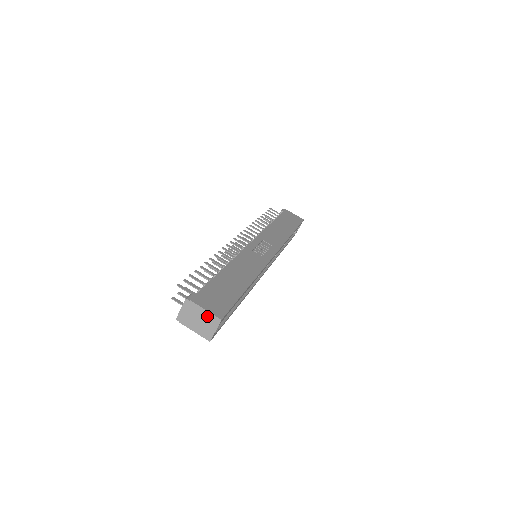
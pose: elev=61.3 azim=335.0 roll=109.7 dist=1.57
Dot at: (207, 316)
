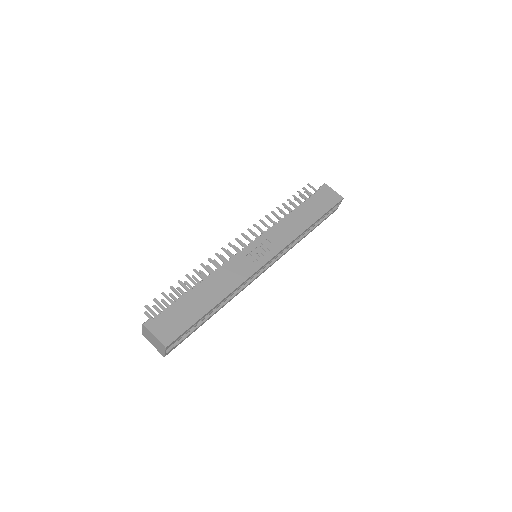
Dot at: (157, 341)
